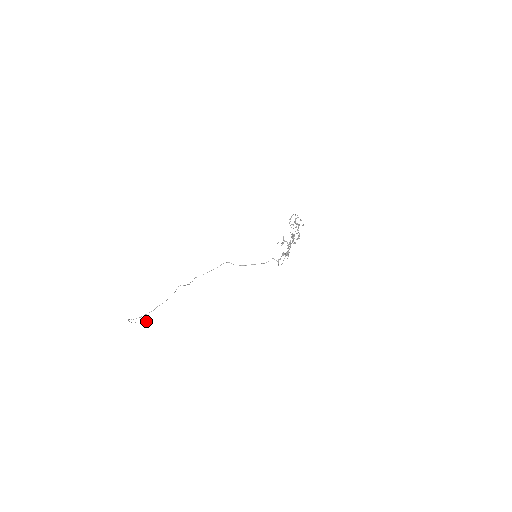
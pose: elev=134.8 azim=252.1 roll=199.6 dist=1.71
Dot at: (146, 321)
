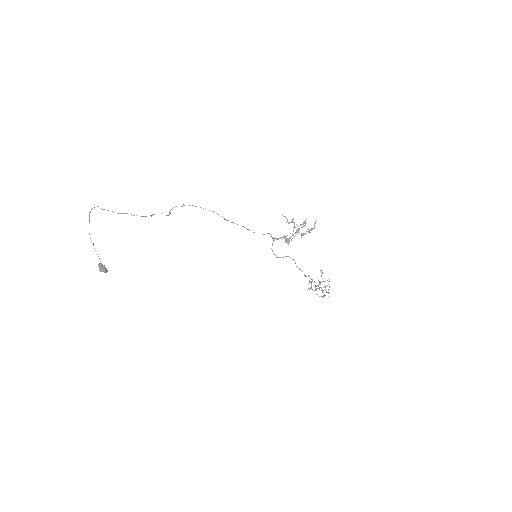
Dot at: occluded
